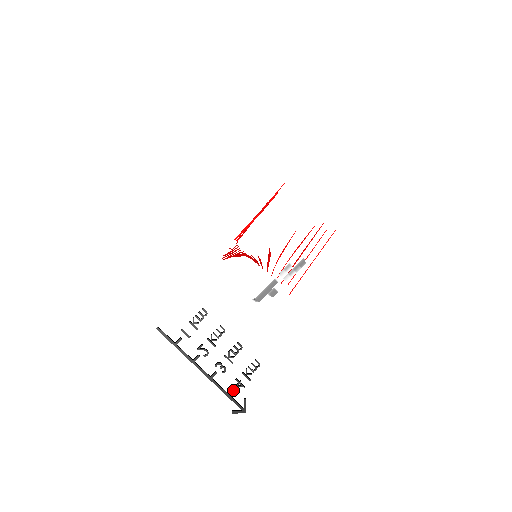
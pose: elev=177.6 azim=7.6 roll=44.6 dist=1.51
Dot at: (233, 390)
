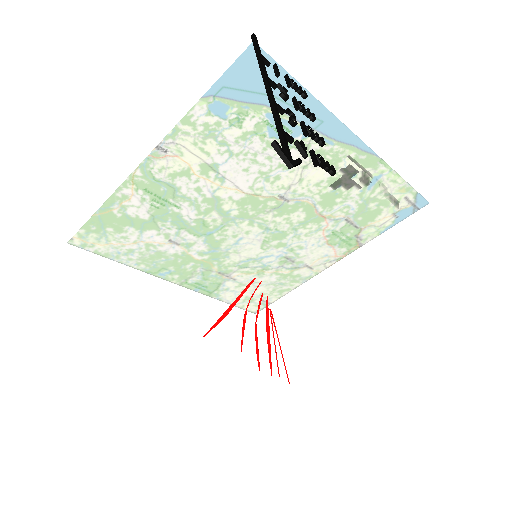
Dot at: (292, 138)
